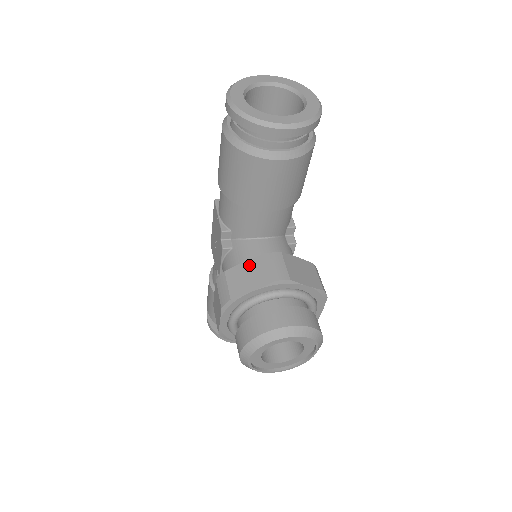
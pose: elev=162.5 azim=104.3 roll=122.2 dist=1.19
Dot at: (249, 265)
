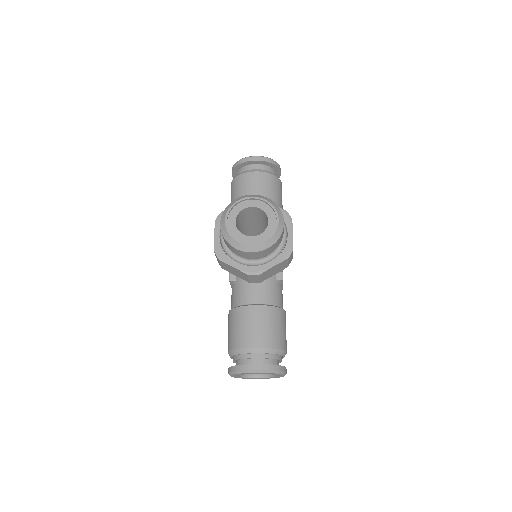
Dot at: occluded
